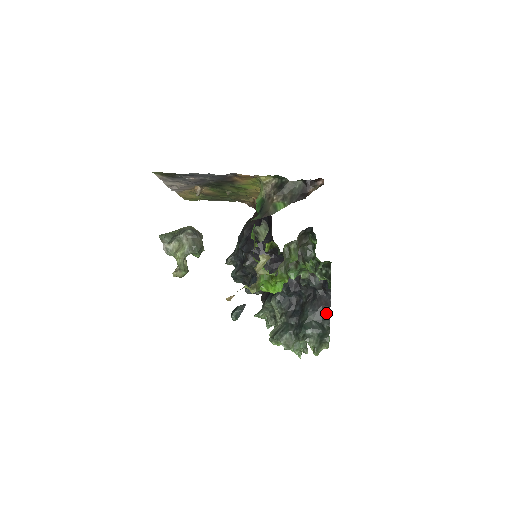
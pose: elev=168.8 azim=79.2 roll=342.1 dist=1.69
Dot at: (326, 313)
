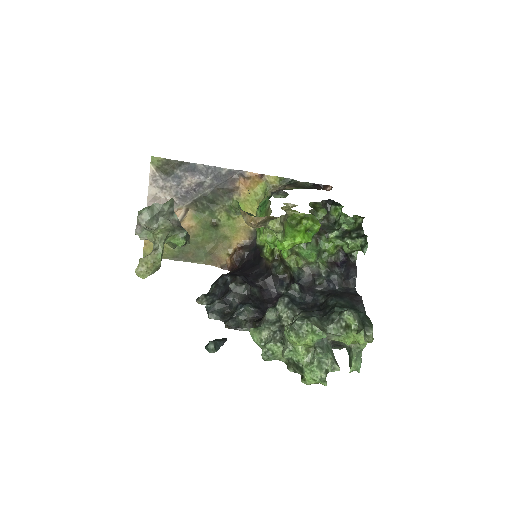
Dot at: (358, 301)
